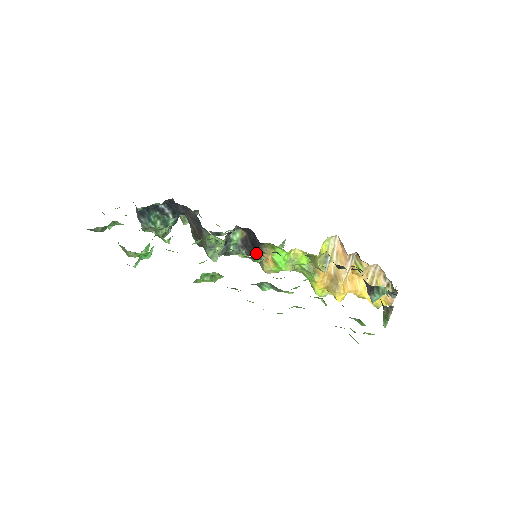
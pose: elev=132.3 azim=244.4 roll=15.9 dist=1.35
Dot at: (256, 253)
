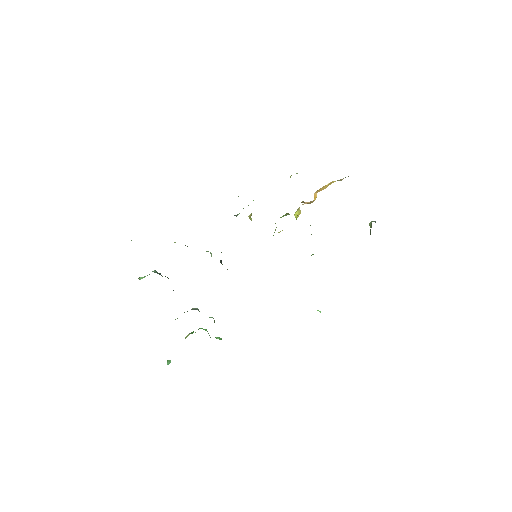
Dot at: occluded
